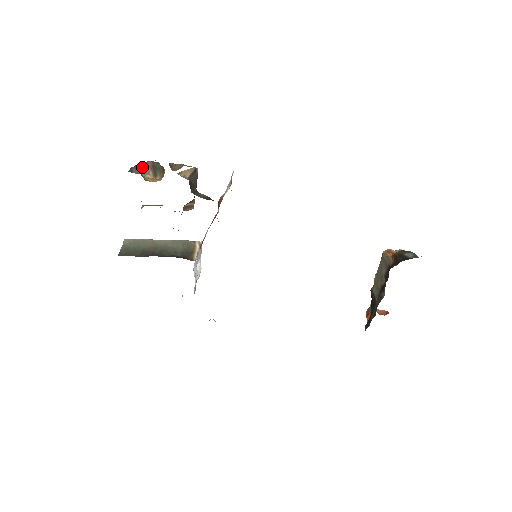
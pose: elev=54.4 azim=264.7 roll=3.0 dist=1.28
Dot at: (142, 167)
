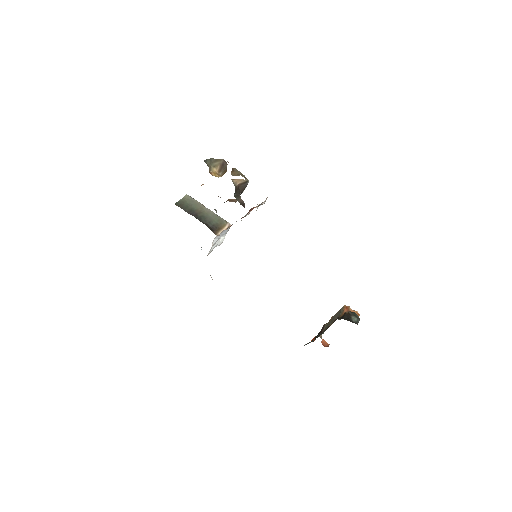
Dot at: (215, 161)
